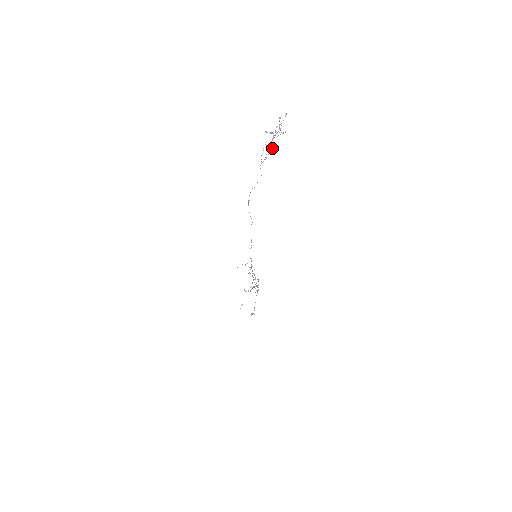
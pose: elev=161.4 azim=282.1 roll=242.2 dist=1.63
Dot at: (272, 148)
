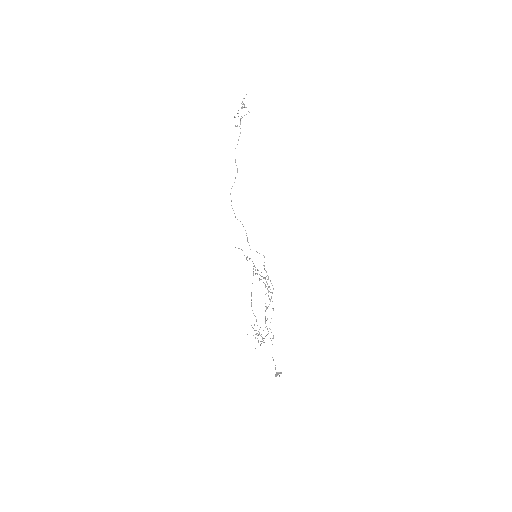
Dot at: occluded
